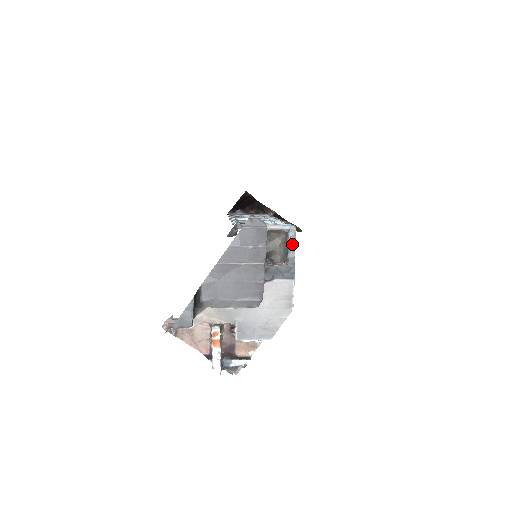
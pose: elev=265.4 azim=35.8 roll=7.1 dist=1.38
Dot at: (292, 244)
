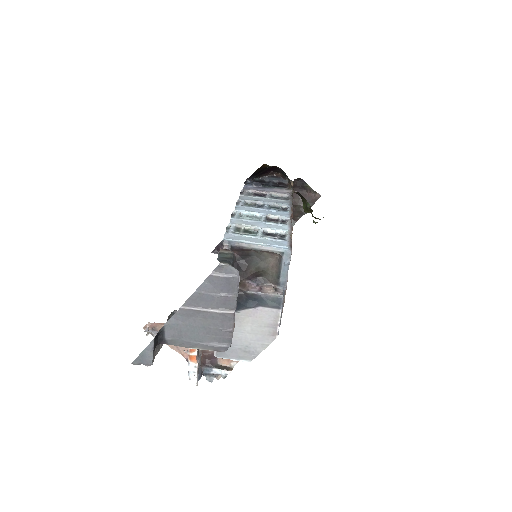
Dot at: (285, 268)
